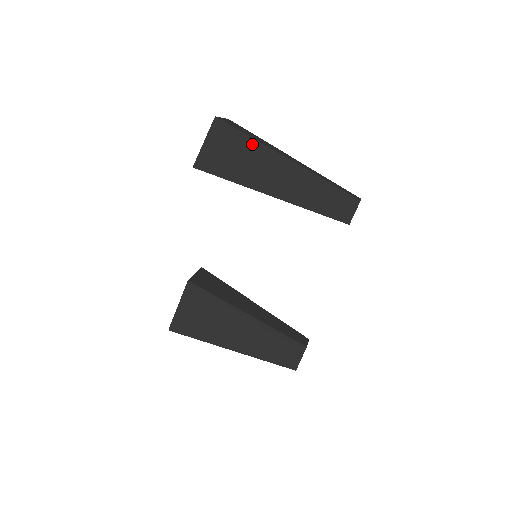
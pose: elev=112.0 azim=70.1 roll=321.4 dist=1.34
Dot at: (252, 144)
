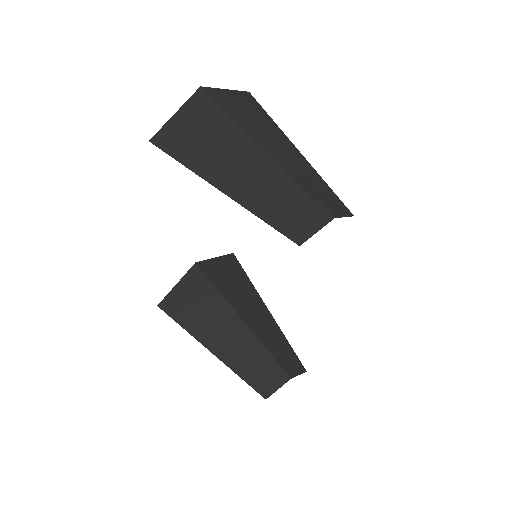
Dot at: (226, 123)
